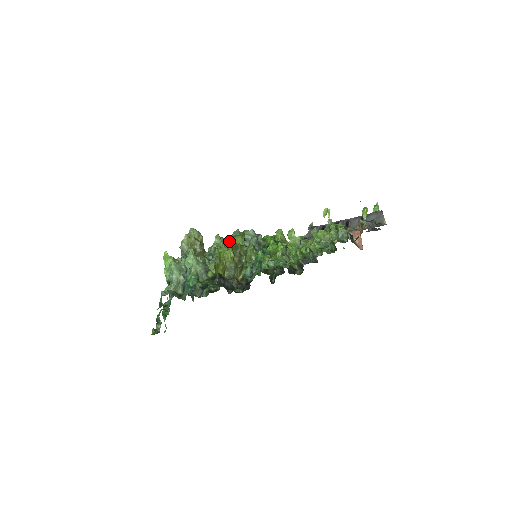
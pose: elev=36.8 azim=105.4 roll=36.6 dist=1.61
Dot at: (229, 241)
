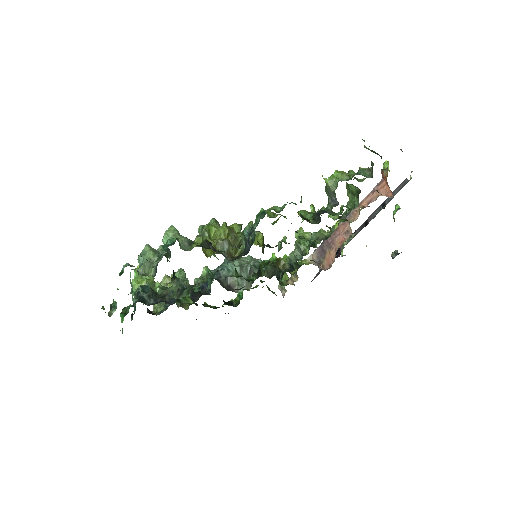
Dot at: occluded
